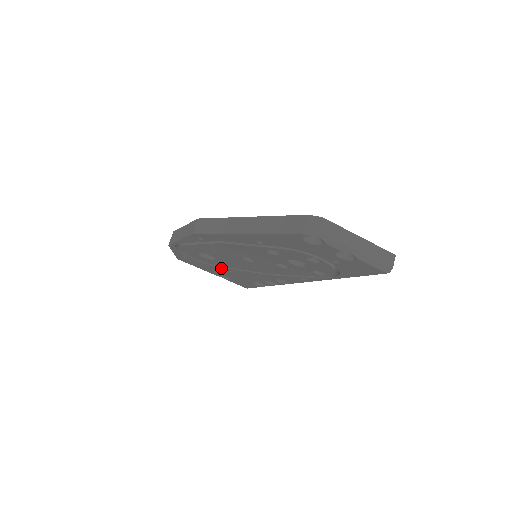
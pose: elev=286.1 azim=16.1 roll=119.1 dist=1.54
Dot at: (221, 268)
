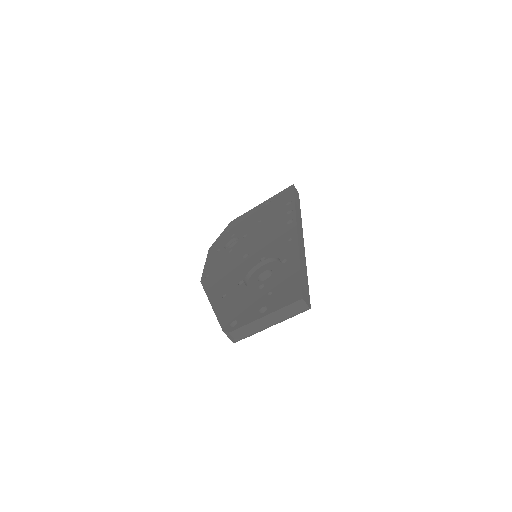
Dot at: occluded
